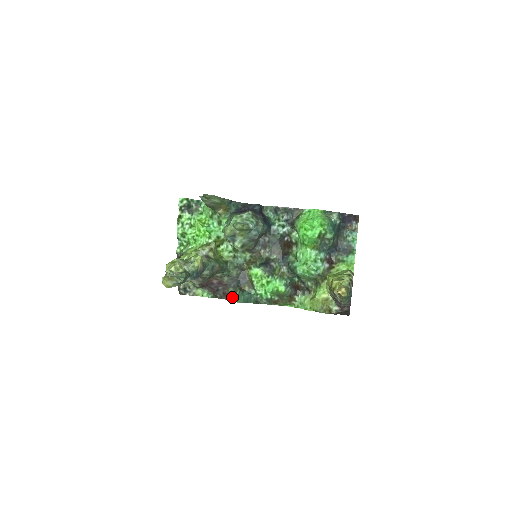
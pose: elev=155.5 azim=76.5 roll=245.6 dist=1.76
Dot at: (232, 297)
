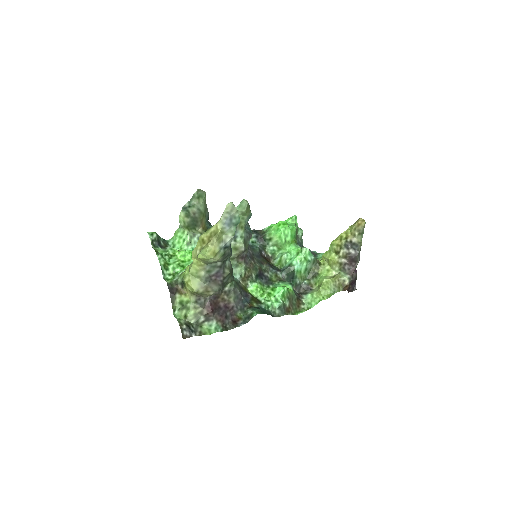
Dot at: (245, 320)
